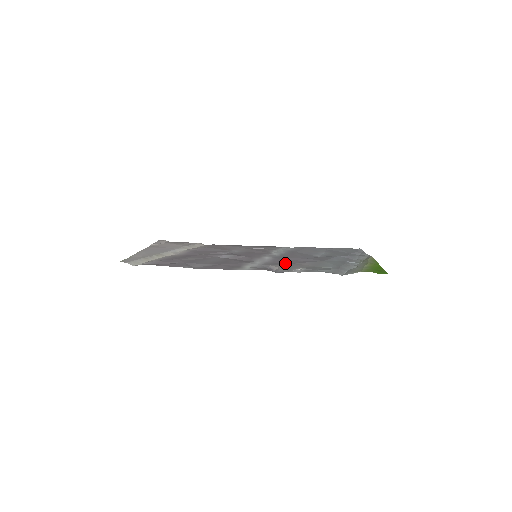
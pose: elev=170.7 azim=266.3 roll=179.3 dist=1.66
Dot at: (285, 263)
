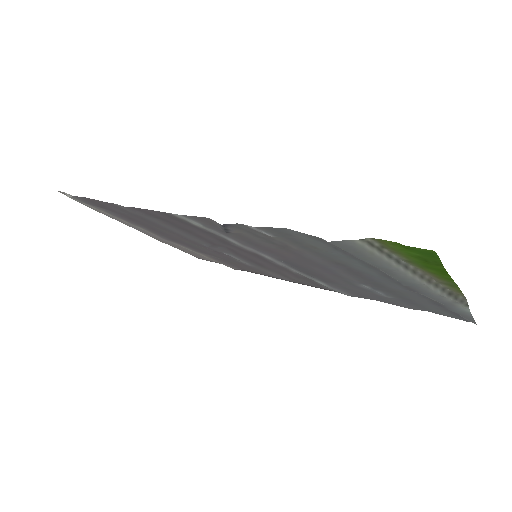
Dot at: (269, 245)
